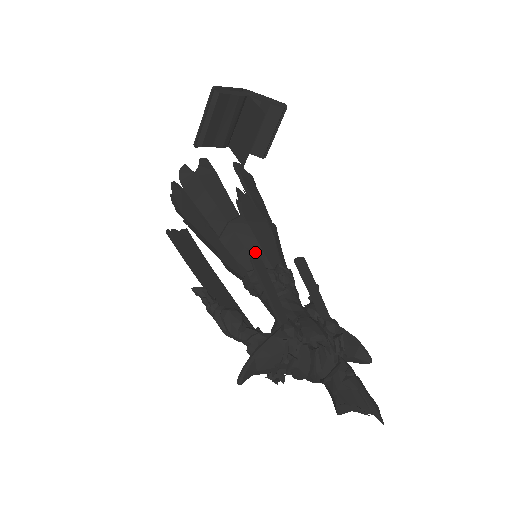
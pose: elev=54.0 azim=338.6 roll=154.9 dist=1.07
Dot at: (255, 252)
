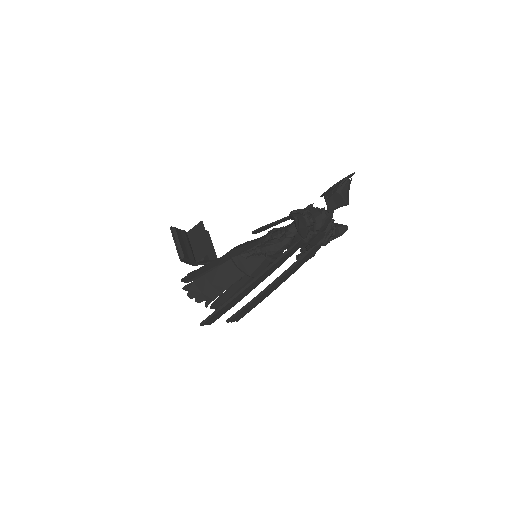
Dot at: (253, 241)
